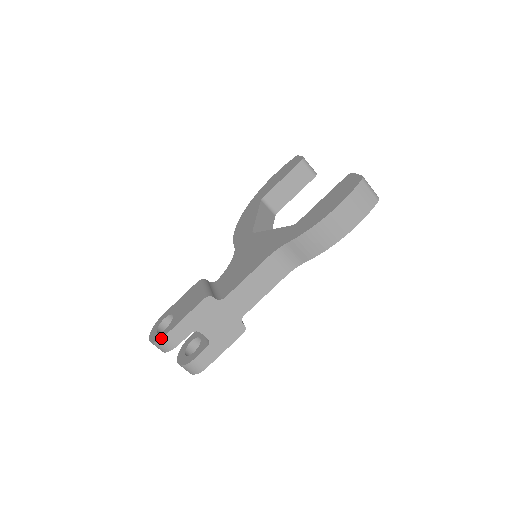
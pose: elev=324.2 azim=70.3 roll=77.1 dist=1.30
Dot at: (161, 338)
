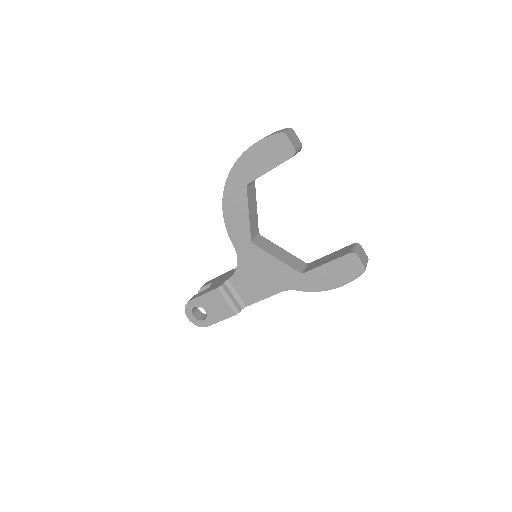
Dot at: occluded
